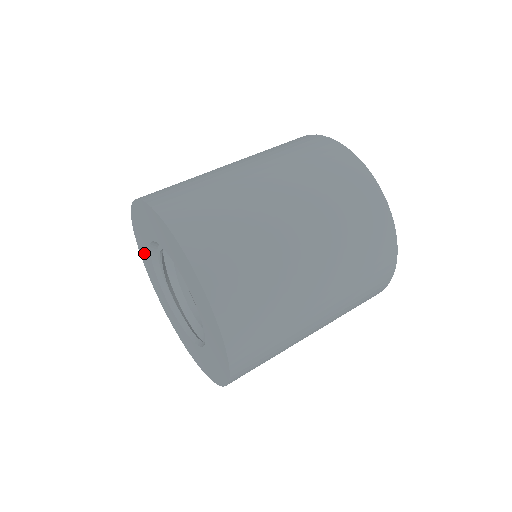
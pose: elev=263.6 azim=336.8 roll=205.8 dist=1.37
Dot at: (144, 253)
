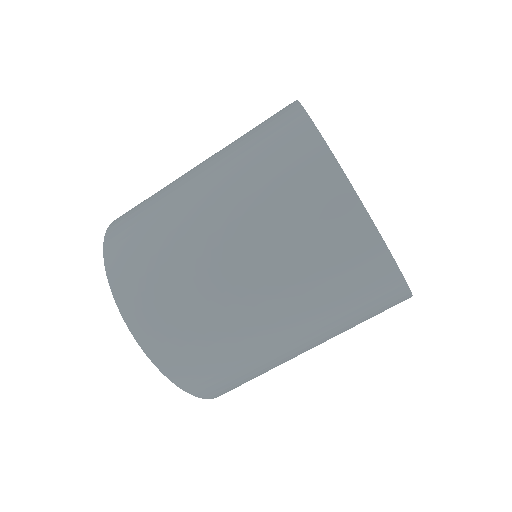
Dot at: occluded
